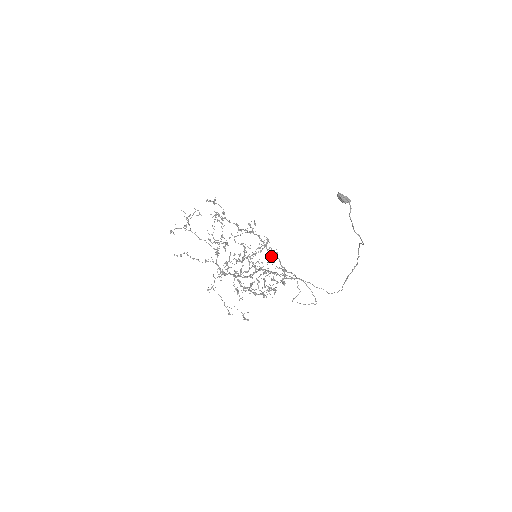
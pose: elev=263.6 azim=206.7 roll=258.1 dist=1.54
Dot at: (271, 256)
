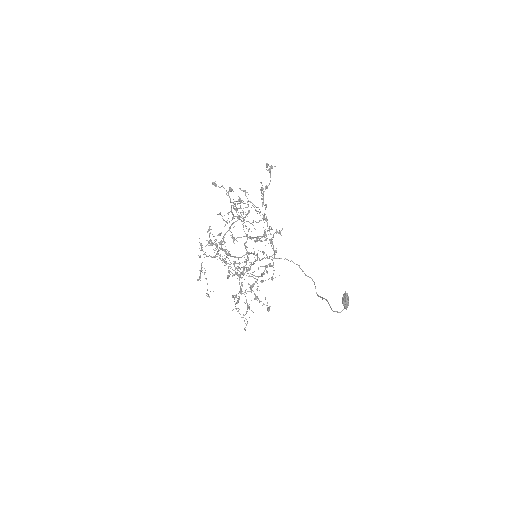
Dot at: (267, 272)
